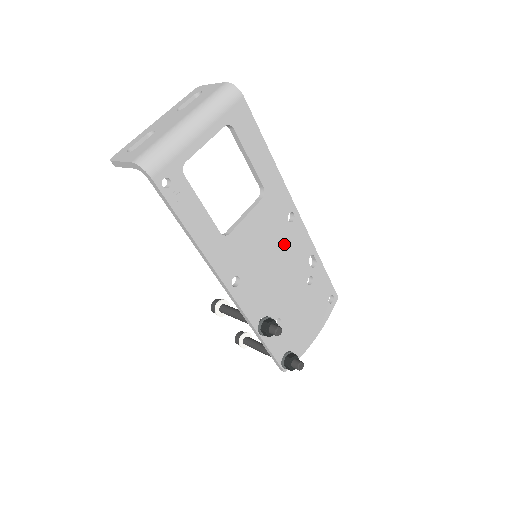
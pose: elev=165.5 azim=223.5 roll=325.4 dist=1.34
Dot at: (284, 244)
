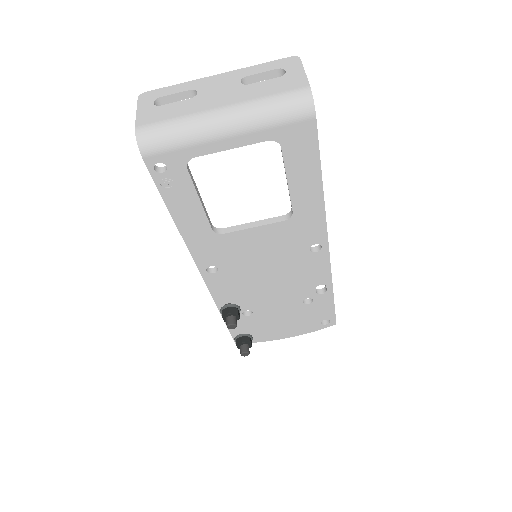
Dot at: (292, 264)
